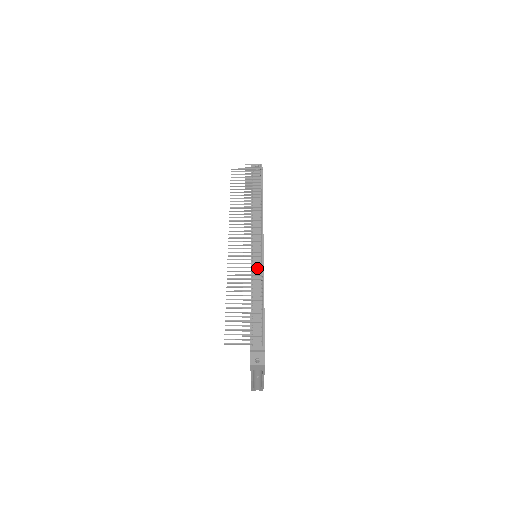
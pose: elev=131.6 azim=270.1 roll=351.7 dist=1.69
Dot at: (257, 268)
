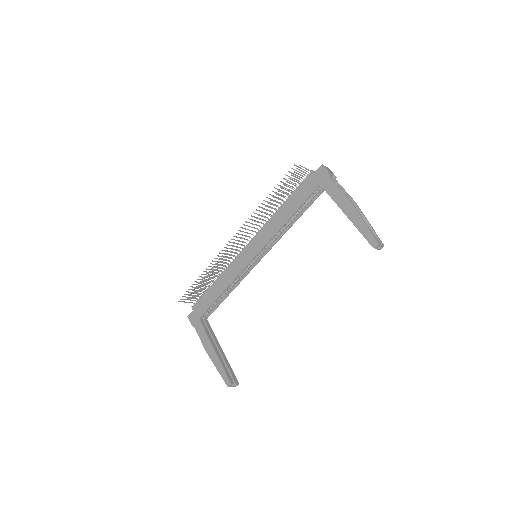
Dot at: occluded
